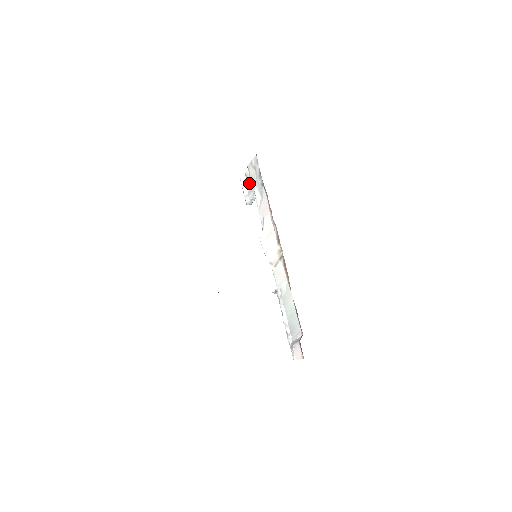
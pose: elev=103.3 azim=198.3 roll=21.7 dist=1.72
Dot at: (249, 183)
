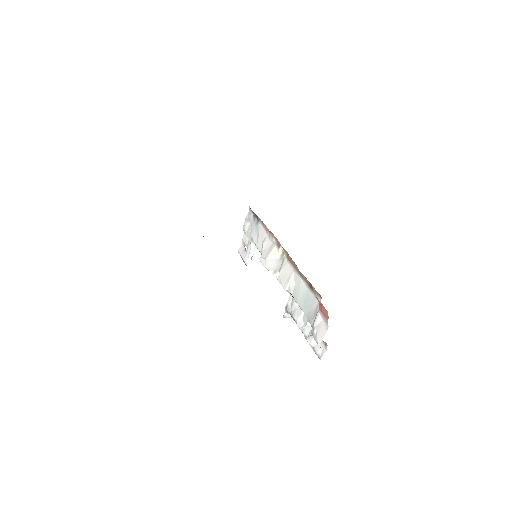
Dot at: (246, 244)
